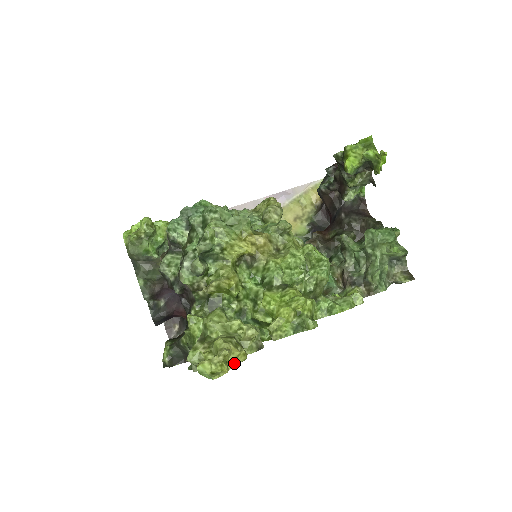
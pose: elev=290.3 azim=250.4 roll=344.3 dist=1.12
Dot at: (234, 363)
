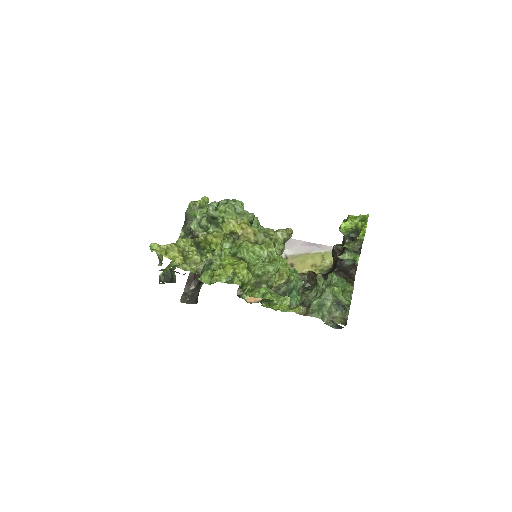
Dot at: (171, 257)
